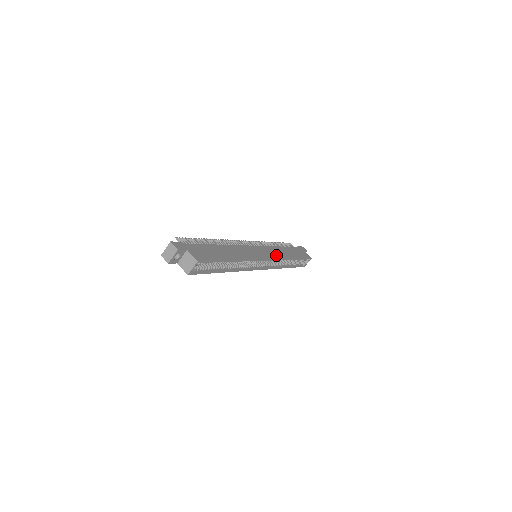
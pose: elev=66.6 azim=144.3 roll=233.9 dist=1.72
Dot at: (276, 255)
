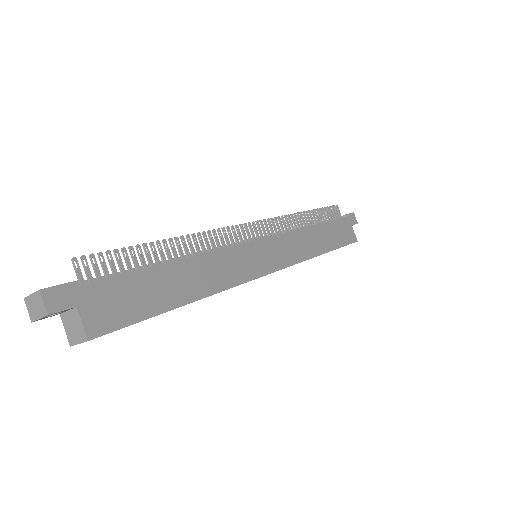
Dot at: (294, 254)
